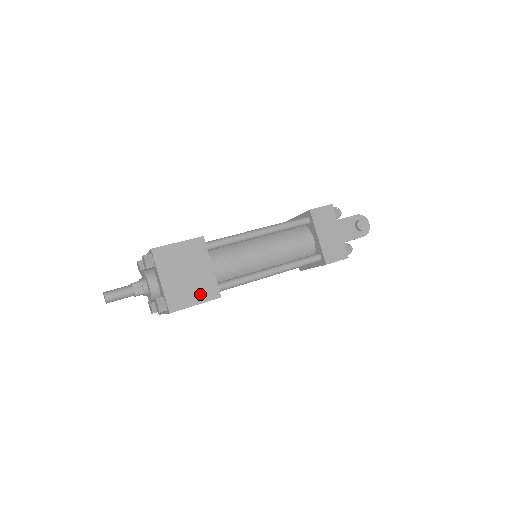
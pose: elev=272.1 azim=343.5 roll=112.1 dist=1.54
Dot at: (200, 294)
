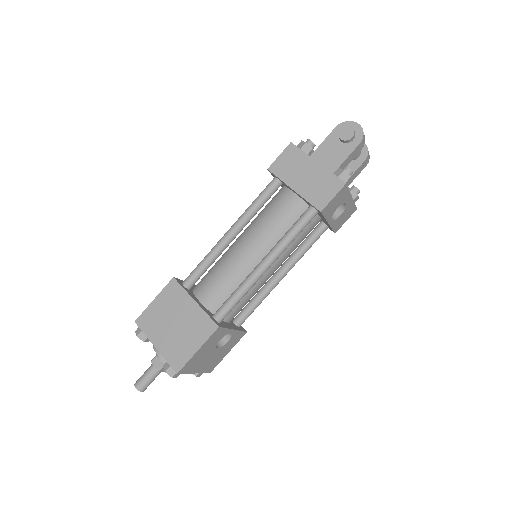
Dot at: (196, 337)
